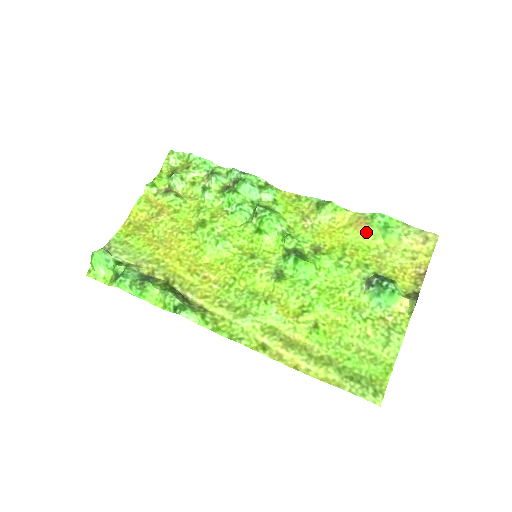
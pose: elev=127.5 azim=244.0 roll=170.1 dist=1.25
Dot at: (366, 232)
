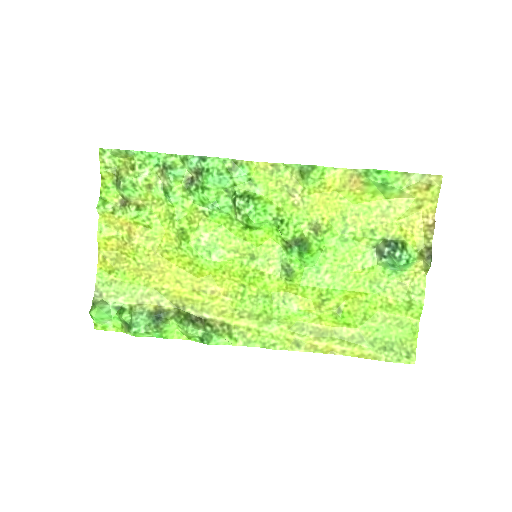
Dot at: (363, 192)
